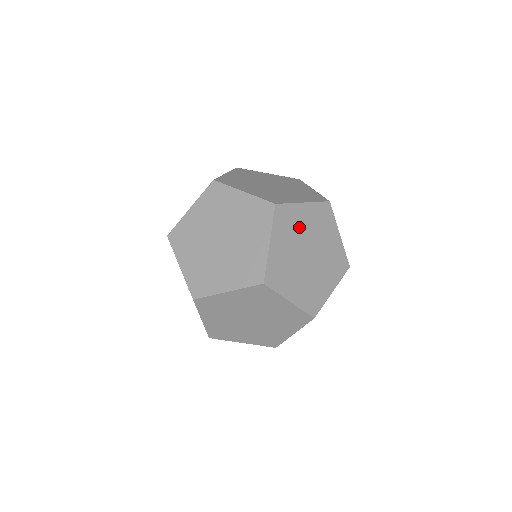
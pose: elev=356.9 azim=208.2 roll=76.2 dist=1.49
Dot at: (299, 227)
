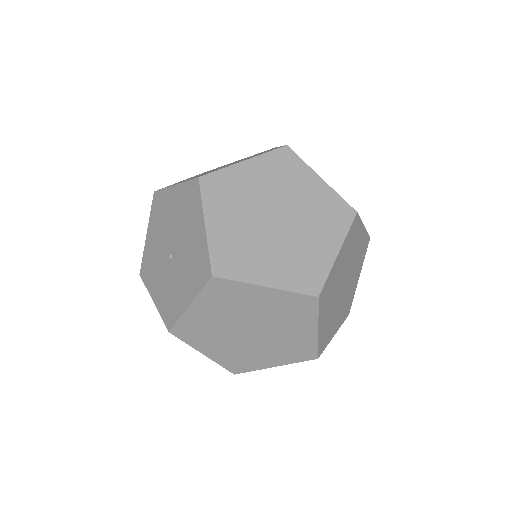
Dot at: (353, 250)
